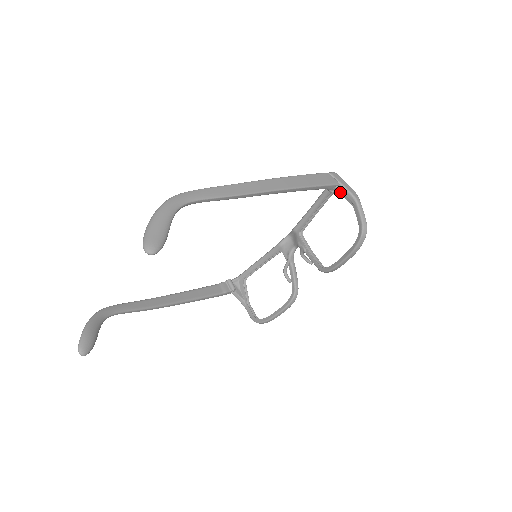
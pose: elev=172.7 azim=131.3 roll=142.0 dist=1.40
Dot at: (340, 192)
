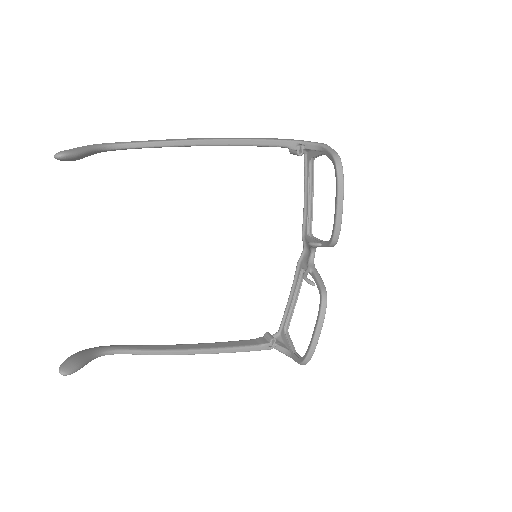
Dot at: (312, 156)
